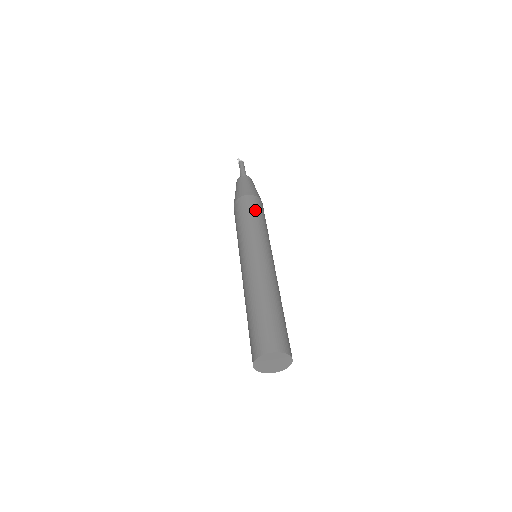
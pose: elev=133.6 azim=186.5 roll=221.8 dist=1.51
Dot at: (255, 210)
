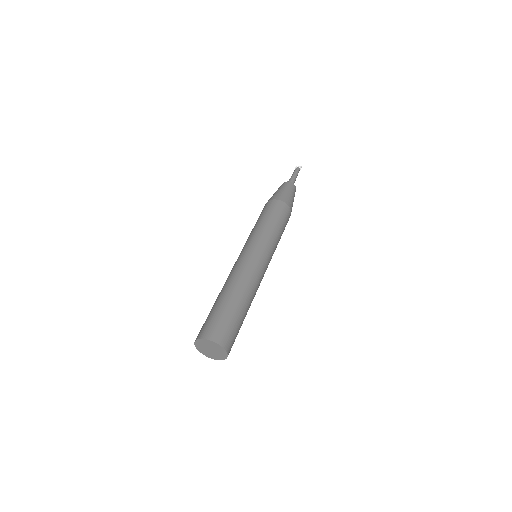
Dot at: (262, 214)
